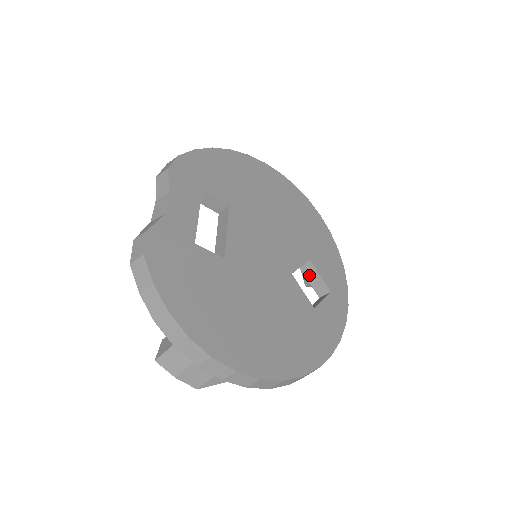
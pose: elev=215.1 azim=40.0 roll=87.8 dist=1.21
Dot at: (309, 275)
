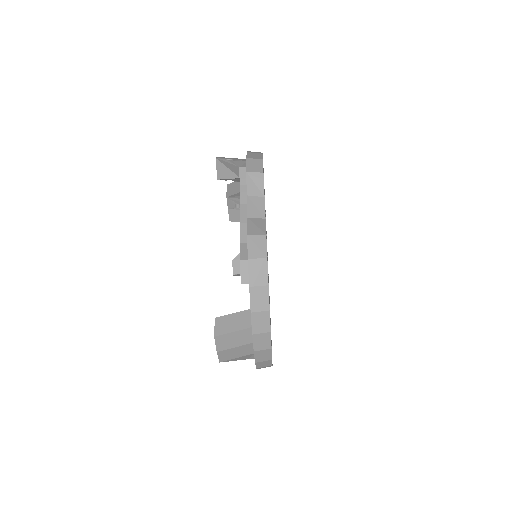
Dot at: occluded
